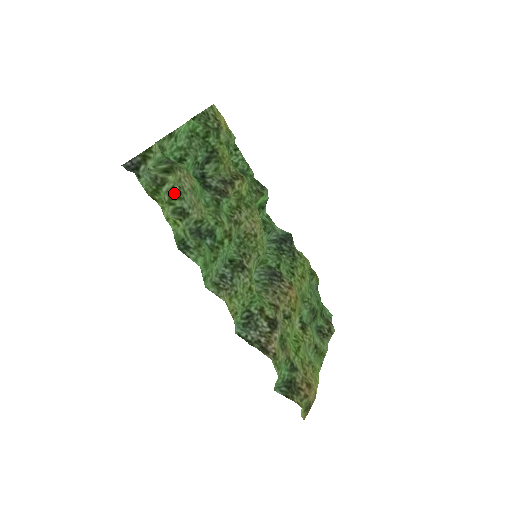
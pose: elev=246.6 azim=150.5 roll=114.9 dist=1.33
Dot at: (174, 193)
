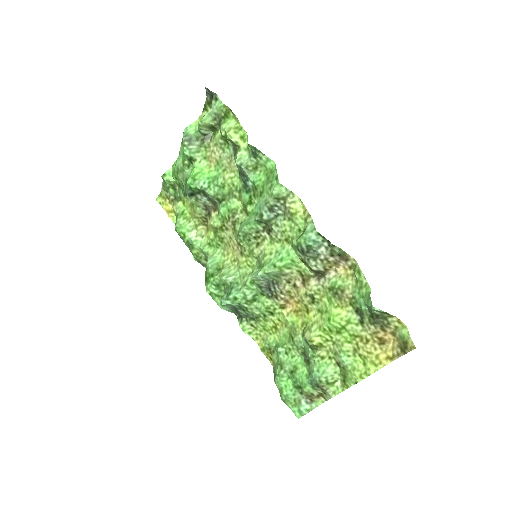
Dot at: (223, 139)
